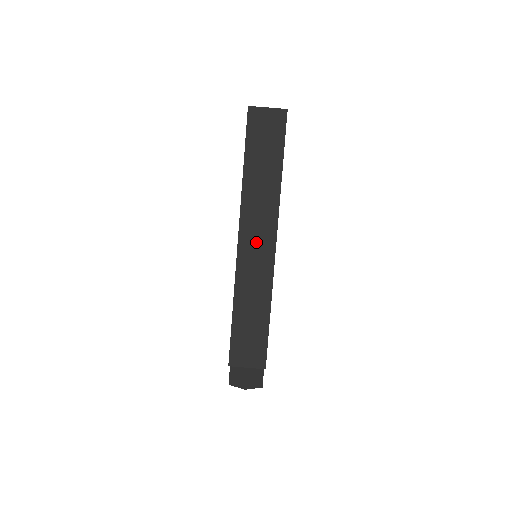
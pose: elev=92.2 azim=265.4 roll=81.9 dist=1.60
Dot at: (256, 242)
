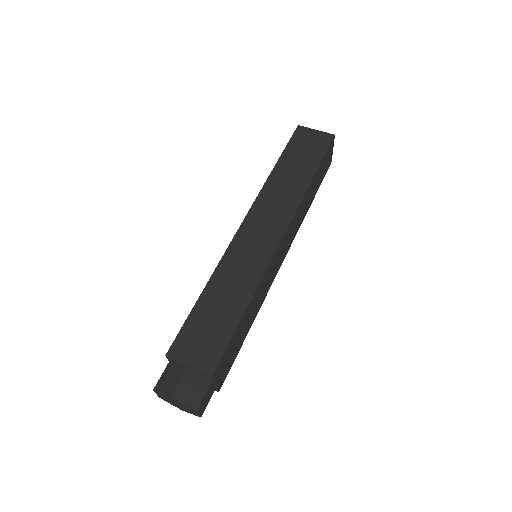
Dot at: (261, 229)
